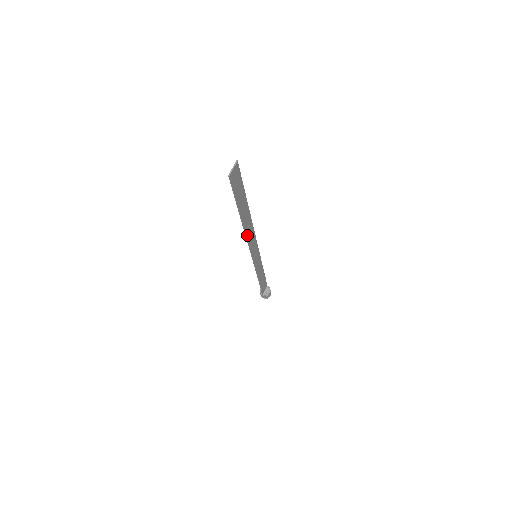
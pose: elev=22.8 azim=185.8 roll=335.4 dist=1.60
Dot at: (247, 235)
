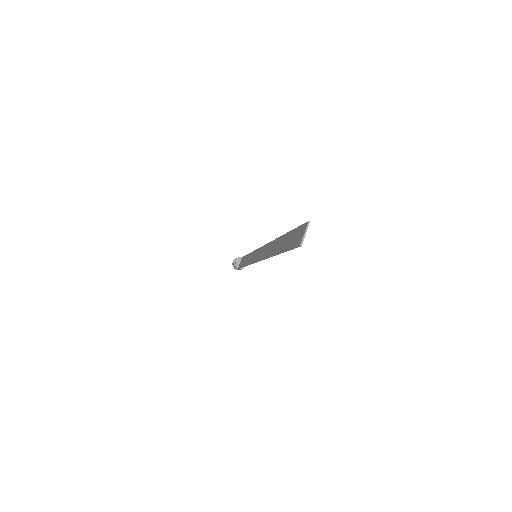
Dot at: occluded
